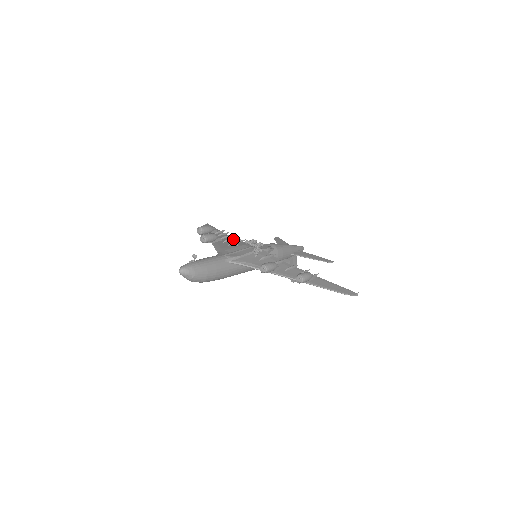
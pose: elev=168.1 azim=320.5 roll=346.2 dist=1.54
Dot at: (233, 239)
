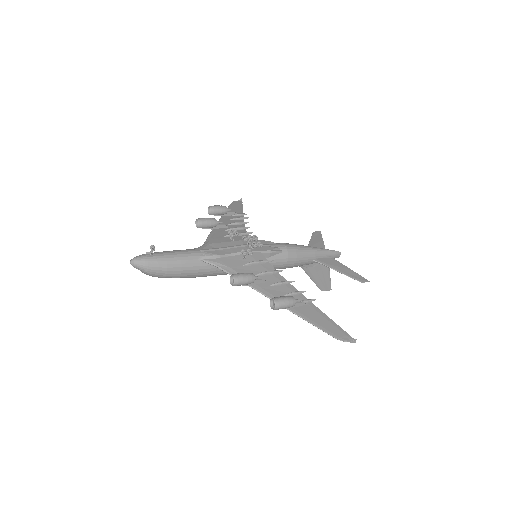
Dot at: (228, 231)
